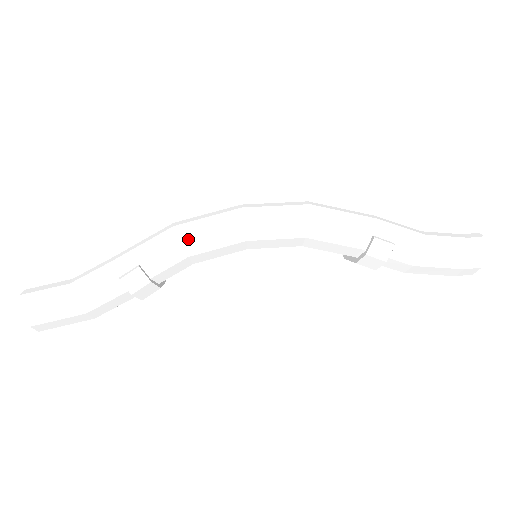
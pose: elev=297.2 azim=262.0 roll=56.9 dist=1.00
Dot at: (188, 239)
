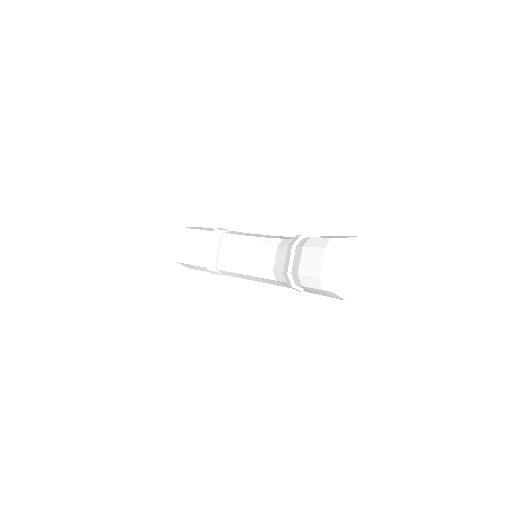
Dot at: occluded
